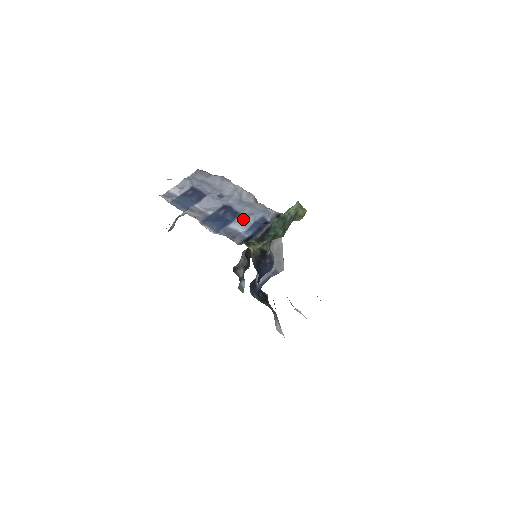
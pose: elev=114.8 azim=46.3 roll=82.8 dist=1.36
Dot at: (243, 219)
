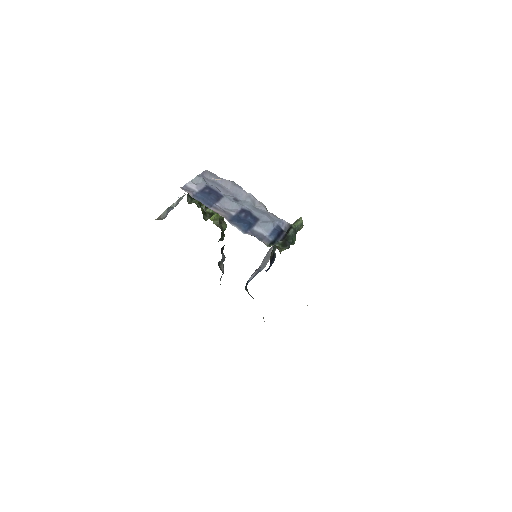
Dot at: (264, 224)
